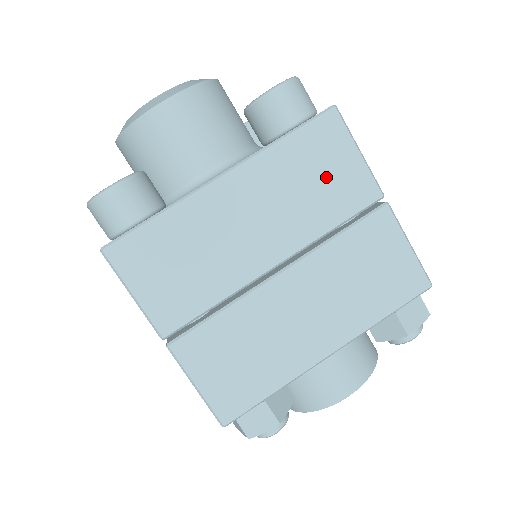
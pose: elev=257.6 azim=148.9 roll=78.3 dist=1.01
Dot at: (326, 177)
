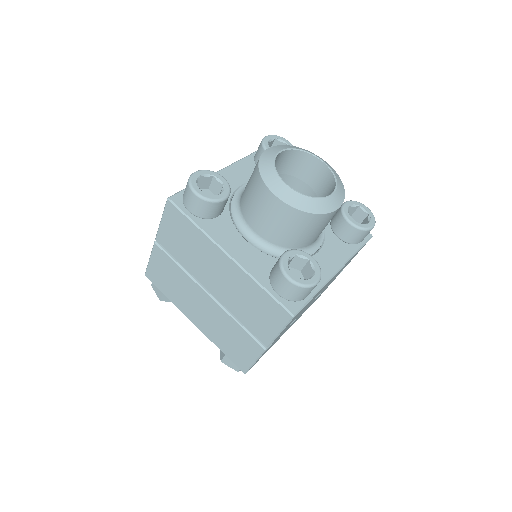
Dot at: (258, 314)
